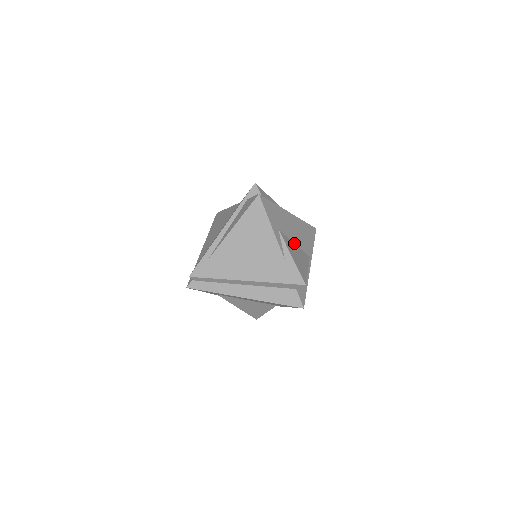
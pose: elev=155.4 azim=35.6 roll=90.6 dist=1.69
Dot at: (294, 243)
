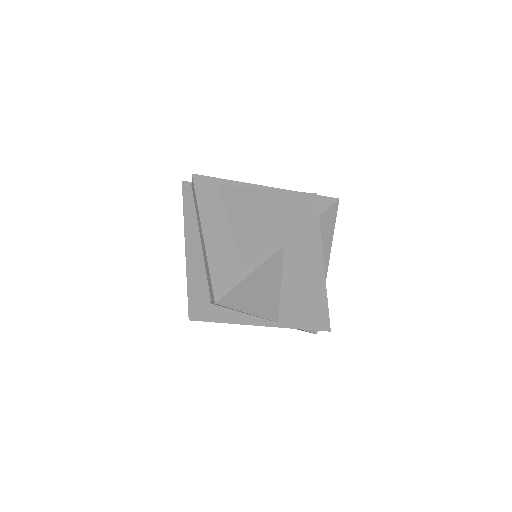
Dot at: (281, 284)
